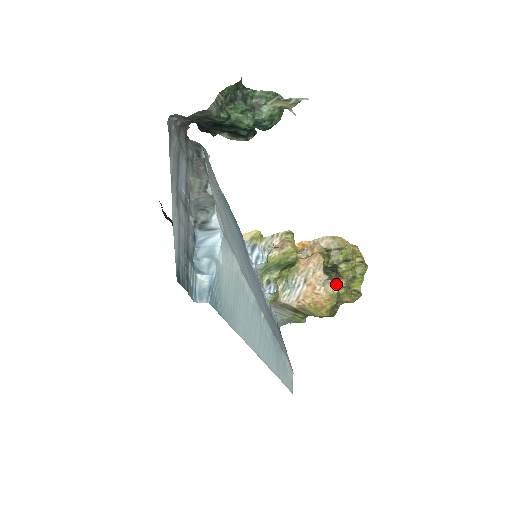
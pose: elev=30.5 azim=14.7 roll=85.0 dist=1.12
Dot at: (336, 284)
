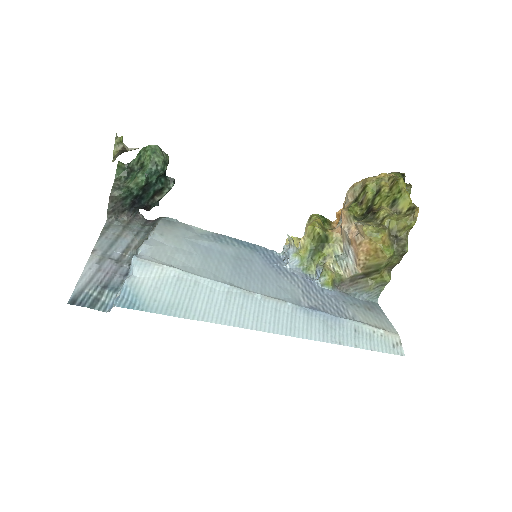
Dot at: (376, 221)
